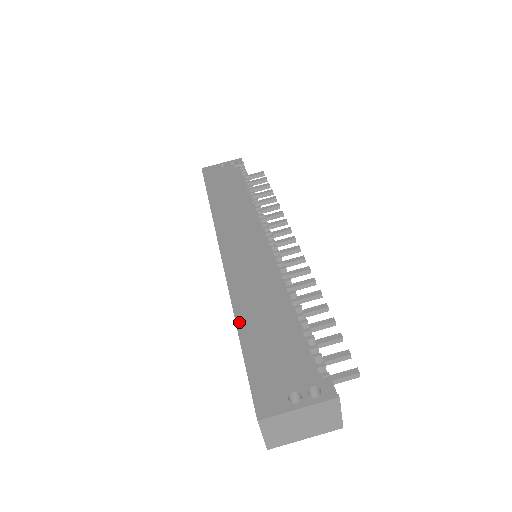
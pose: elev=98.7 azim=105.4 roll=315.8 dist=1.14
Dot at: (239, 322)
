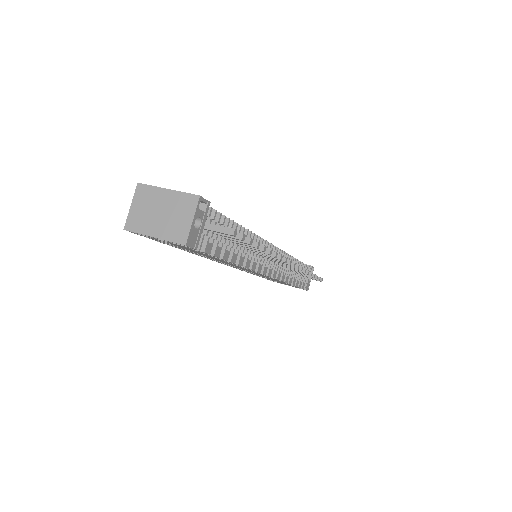
Dot at: occluded
